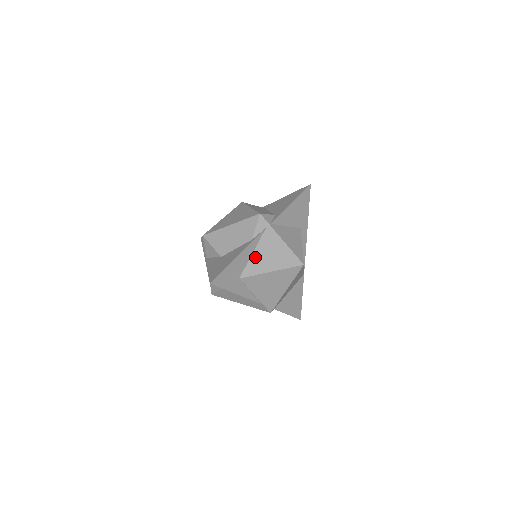
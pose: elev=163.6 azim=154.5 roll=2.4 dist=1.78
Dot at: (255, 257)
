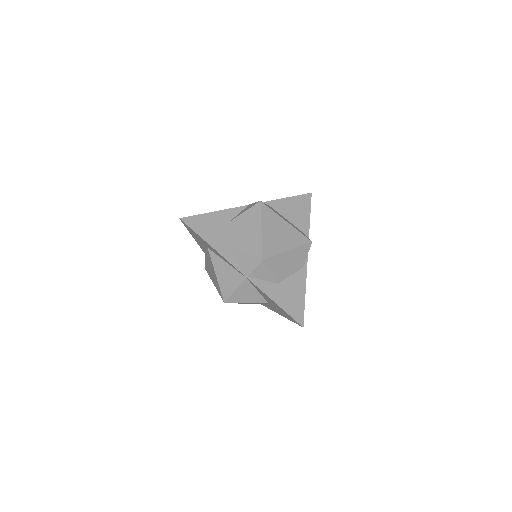
Dot at: occluded
